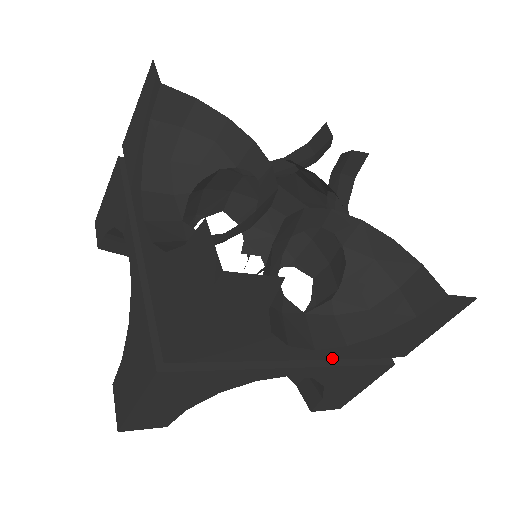
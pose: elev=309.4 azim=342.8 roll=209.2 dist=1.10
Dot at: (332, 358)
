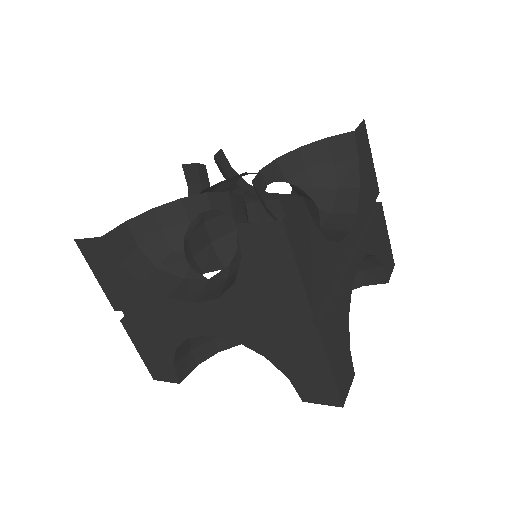
Dot at: (223, 314)
